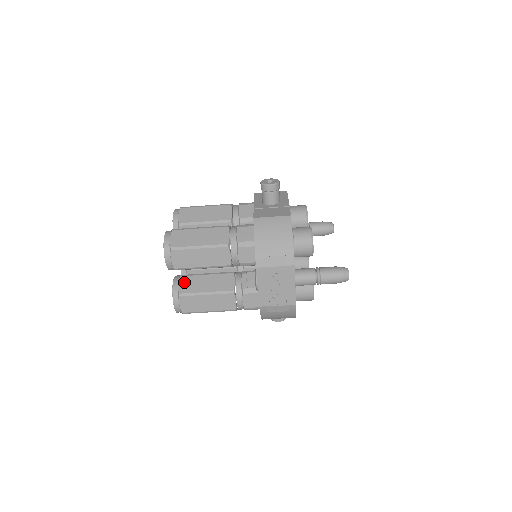
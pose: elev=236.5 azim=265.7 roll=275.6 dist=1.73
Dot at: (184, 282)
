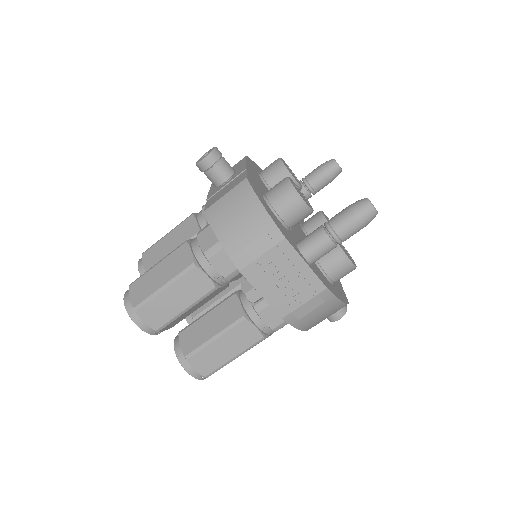
Dot at: (185, 339)
